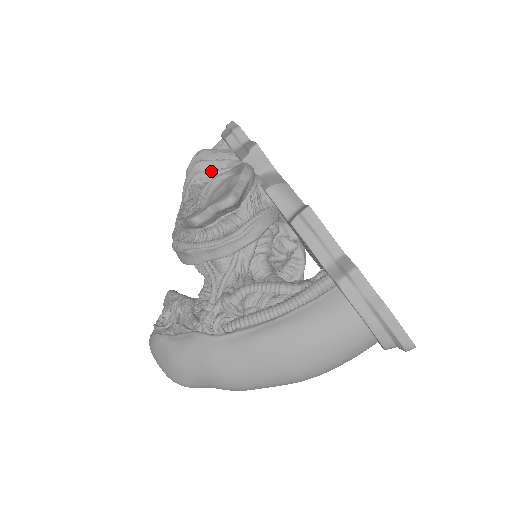
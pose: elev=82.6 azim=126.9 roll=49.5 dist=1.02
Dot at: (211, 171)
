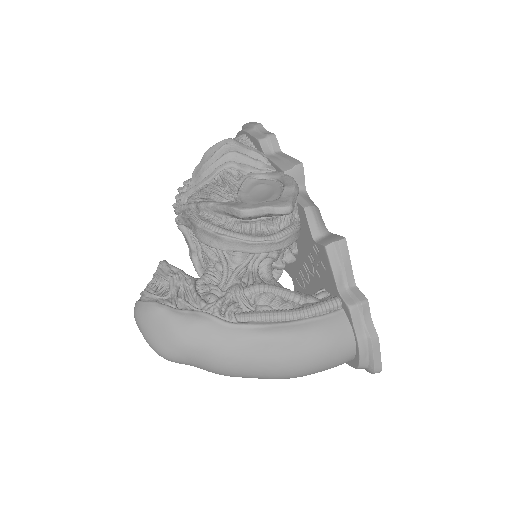
Dot at: (246, 166)
